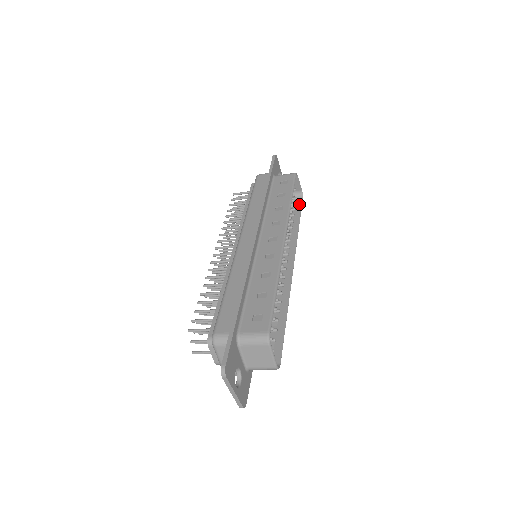
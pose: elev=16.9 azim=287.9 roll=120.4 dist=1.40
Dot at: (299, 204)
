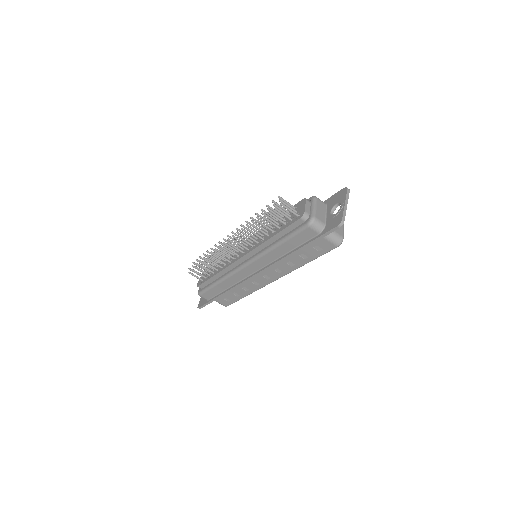
Dot at: (230, 303)
